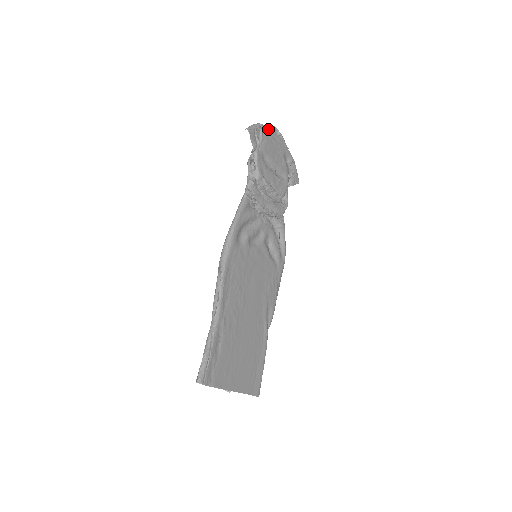
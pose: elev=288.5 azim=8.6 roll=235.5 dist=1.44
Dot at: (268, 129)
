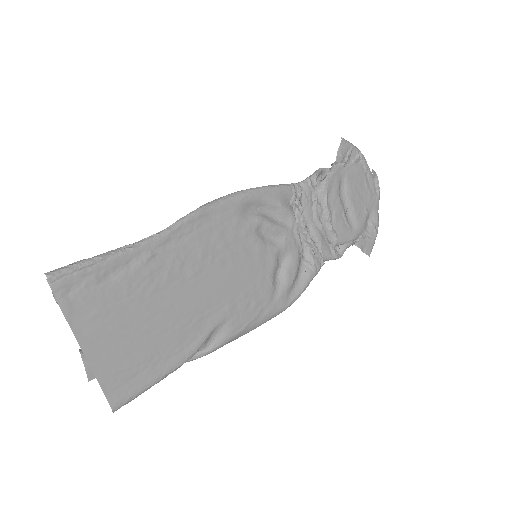
Dot at: (367, 166)
